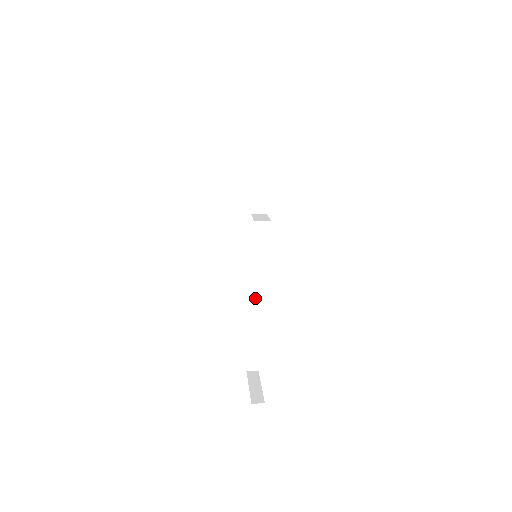
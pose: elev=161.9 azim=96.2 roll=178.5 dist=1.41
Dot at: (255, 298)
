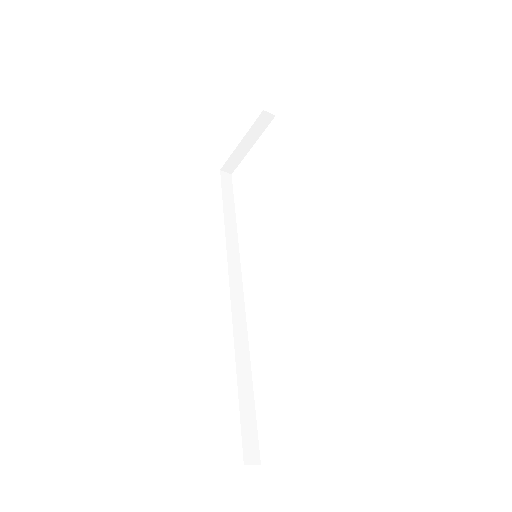
Dot at: (244, 341)
